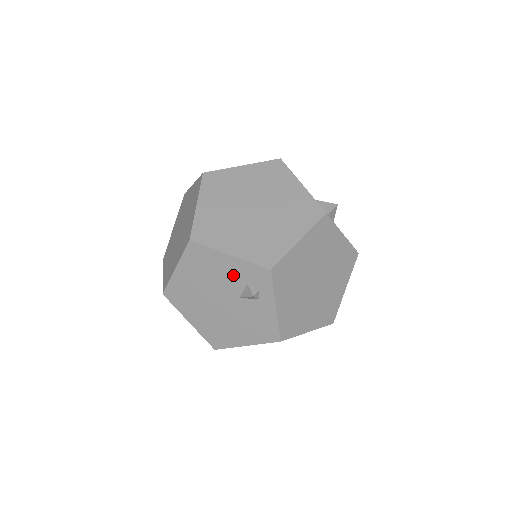
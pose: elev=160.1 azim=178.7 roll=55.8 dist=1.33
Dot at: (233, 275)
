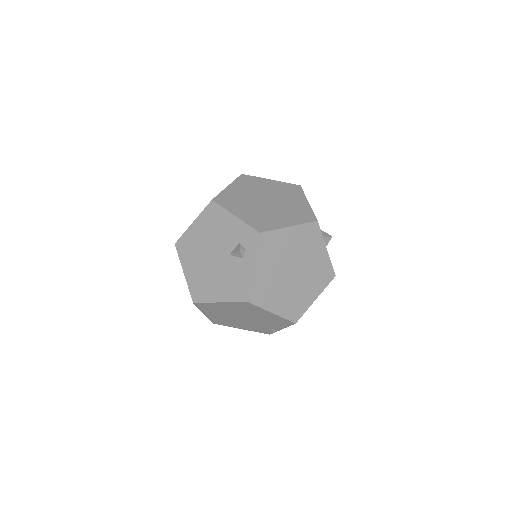
Dot at: (232, 234)
